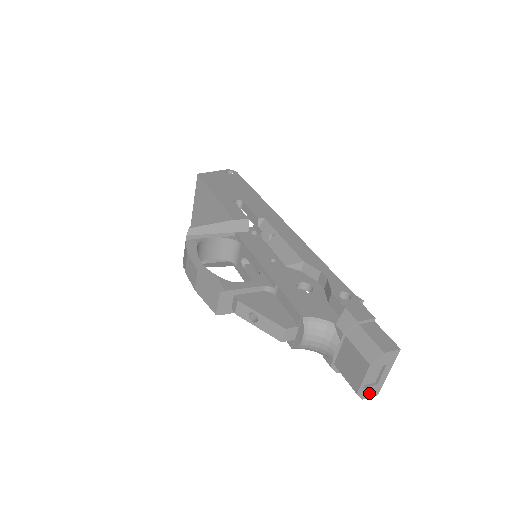
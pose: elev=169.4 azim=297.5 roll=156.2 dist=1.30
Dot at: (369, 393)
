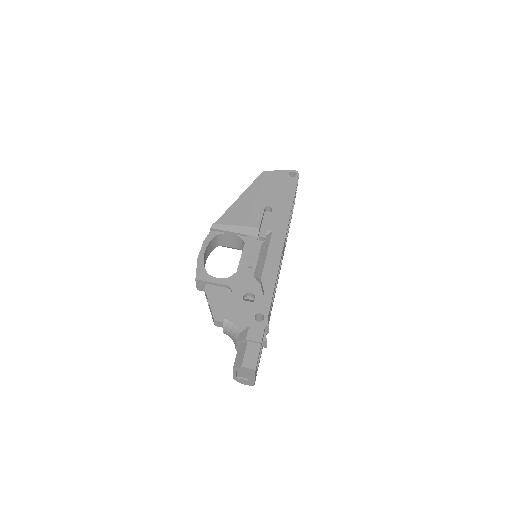
Dot at: (245, 382)
